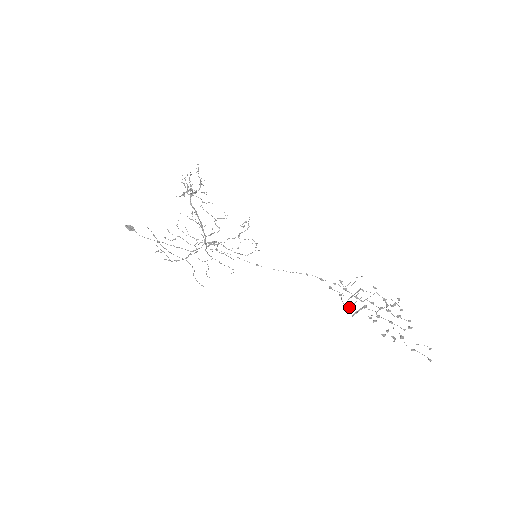
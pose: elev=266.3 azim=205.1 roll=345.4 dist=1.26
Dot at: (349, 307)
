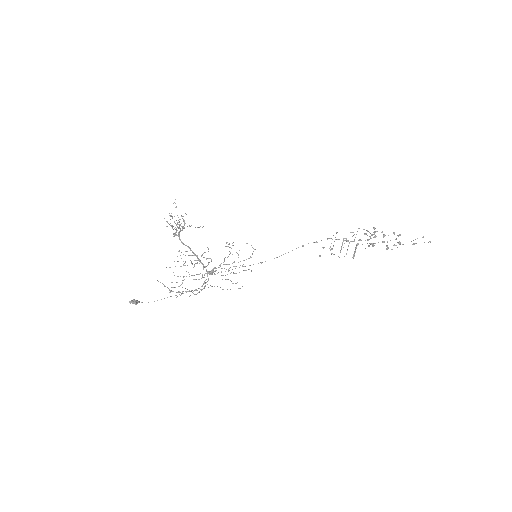
Dot at: occluded
